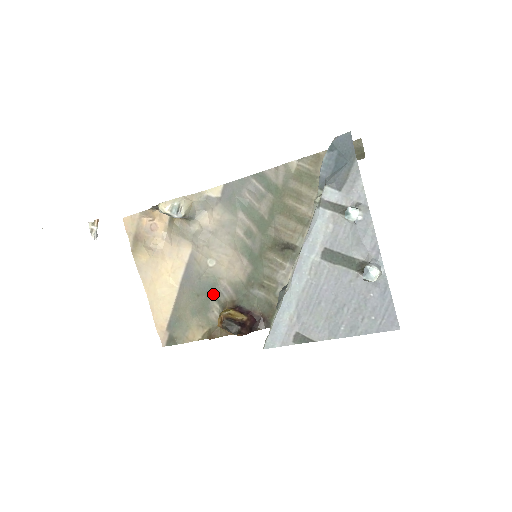
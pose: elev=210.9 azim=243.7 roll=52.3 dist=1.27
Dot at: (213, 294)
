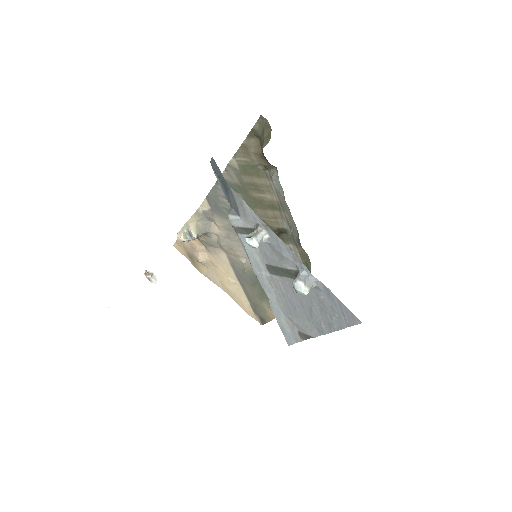
Dot at: occluded
